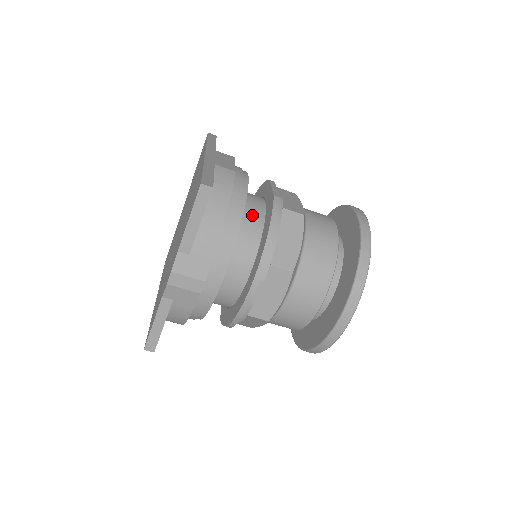
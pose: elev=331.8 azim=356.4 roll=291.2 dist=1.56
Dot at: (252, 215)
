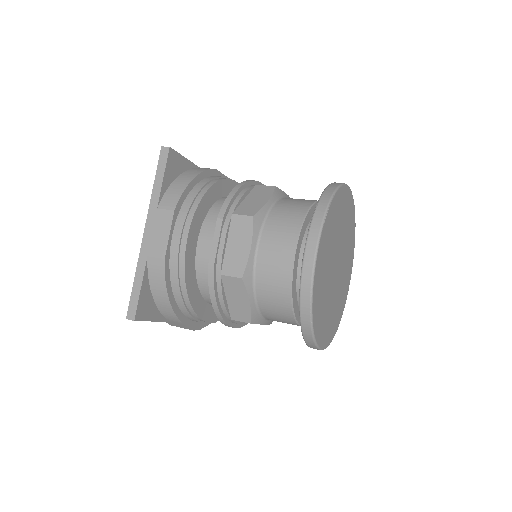
Dot at: (206, 272)
